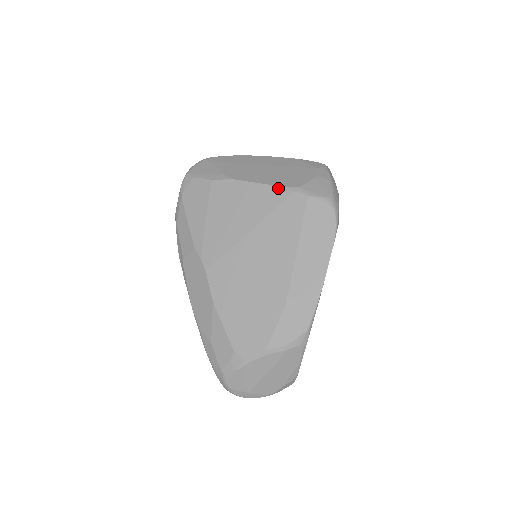
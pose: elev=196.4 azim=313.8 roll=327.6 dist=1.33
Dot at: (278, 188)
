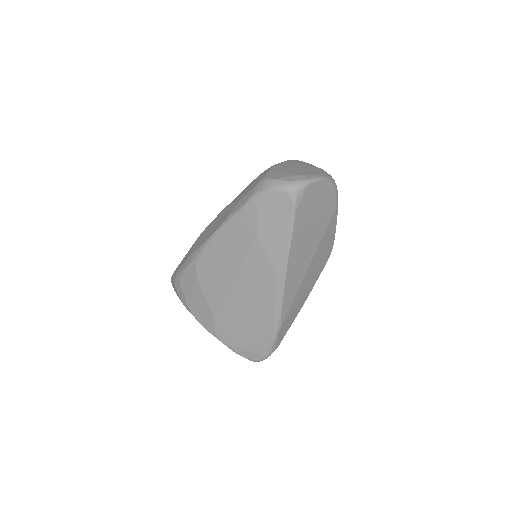
Dot at: occluded
